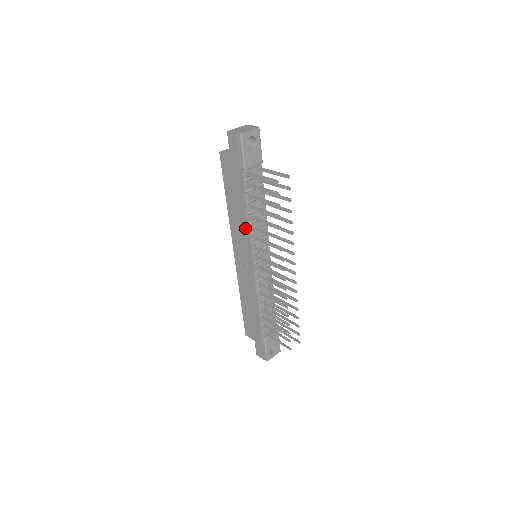
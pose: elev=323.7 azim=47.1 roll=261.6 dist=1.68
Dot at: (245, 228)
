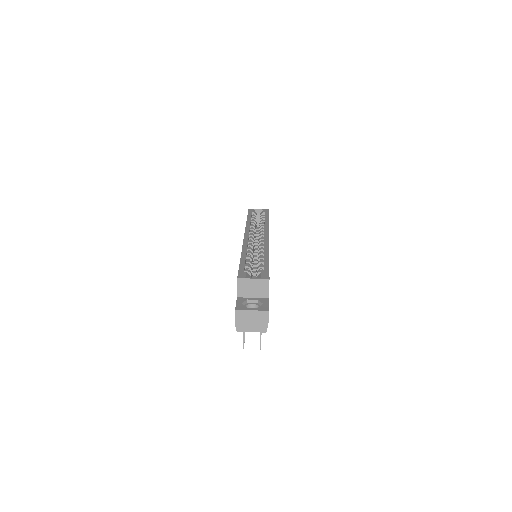
Dot at: occluded
